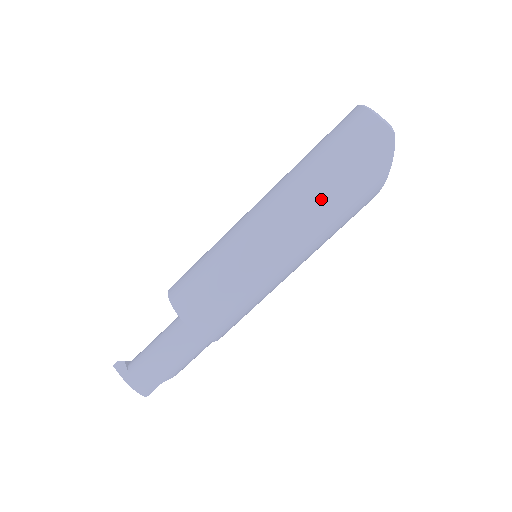
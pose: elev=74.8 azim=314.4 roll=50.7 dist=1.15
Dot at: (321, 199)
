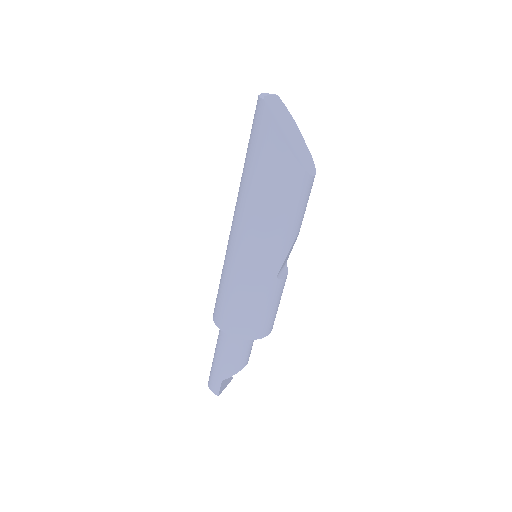
Dot at: (245, 183)
